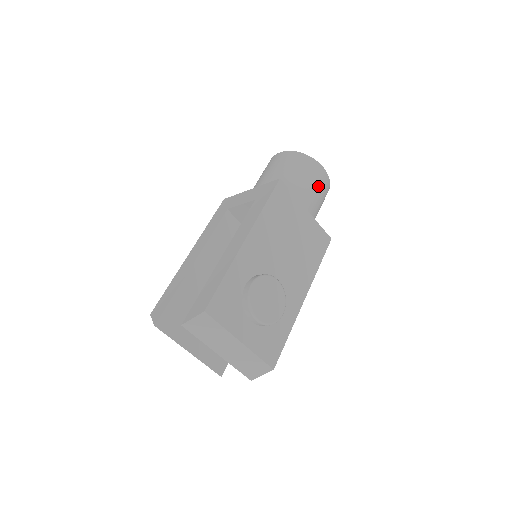
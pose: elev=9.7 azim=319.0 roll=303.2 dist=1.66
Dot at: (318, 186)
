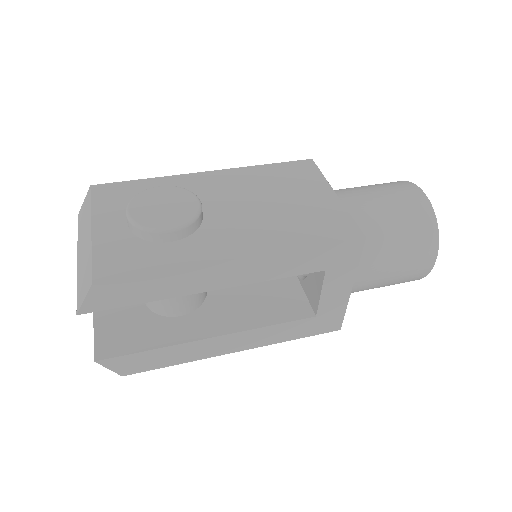
Dot at: (393, 198)
